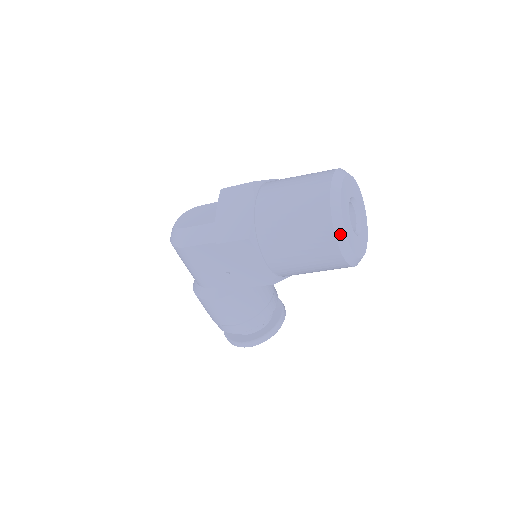
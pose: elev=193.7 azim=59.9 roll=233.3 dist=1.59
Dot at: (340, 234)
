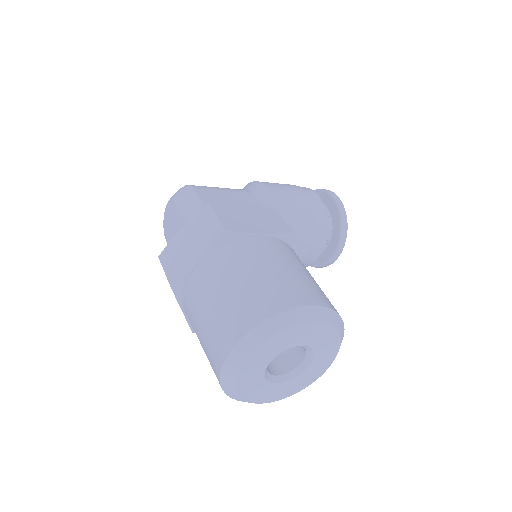
Dot at: occluded
